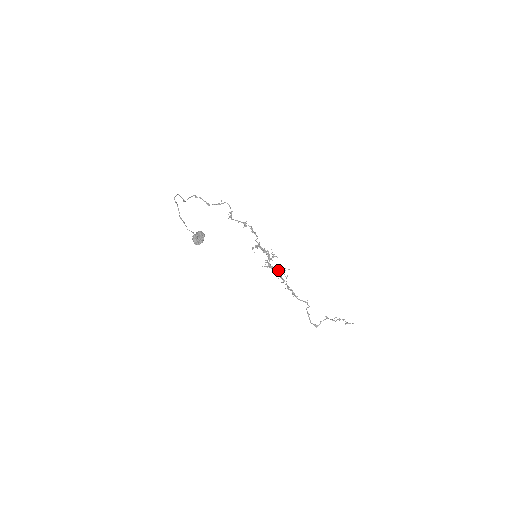
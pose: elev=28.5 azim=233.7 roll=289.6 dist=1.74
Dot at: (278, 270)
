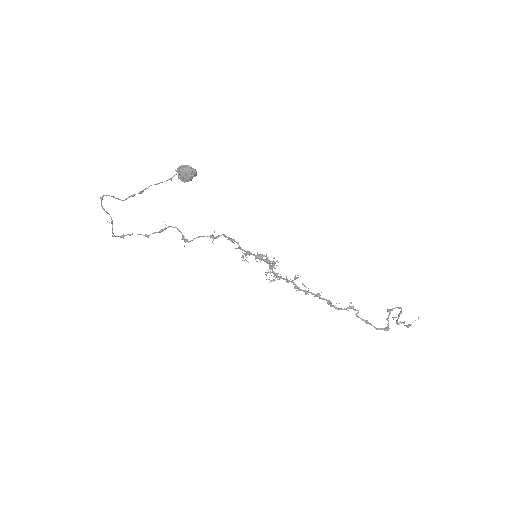
Dot at: (289, 281)
